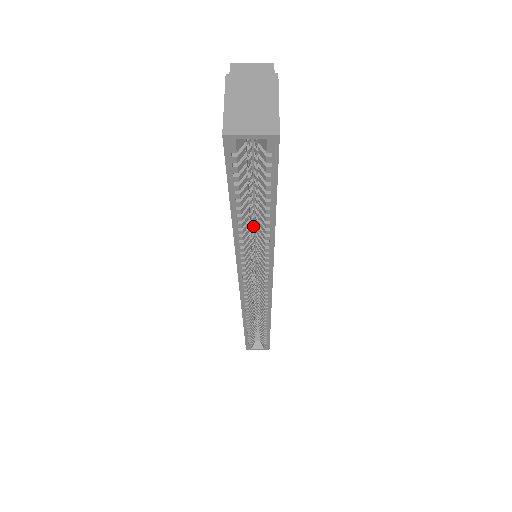
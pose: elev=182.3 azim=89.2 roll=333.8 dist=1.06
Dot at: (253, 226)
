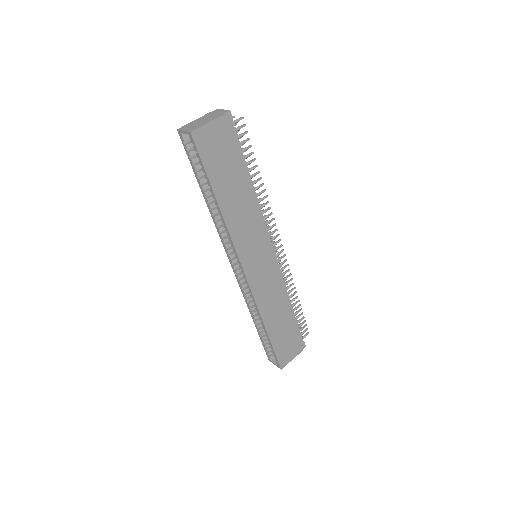
Dot at: occluded
